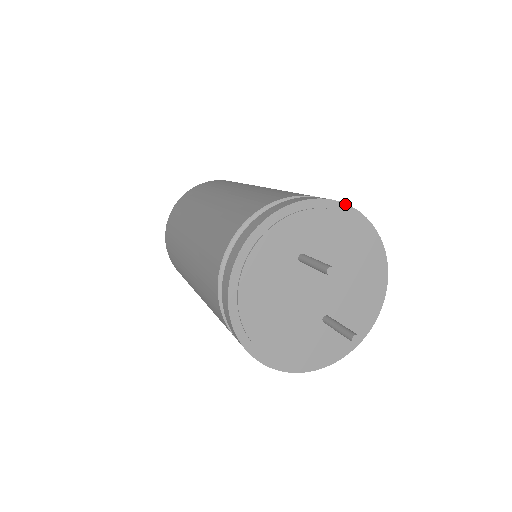
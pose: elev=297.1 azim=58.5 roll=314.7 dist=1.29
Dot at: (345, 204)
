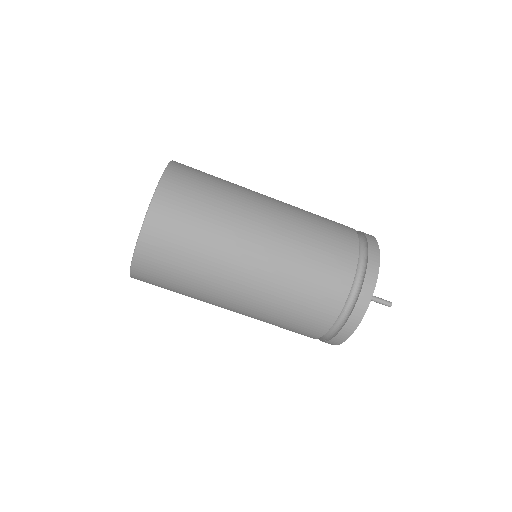
Dot at: occluded
